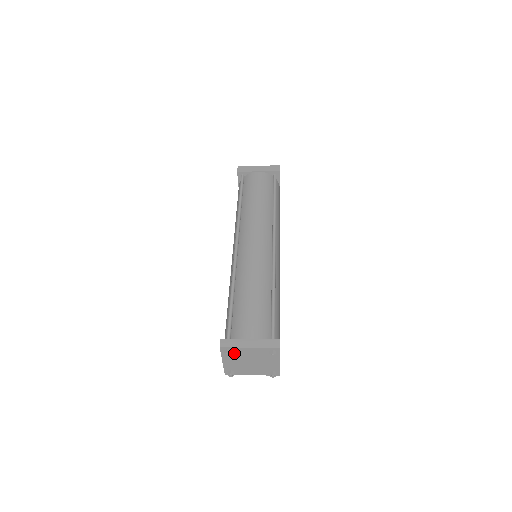
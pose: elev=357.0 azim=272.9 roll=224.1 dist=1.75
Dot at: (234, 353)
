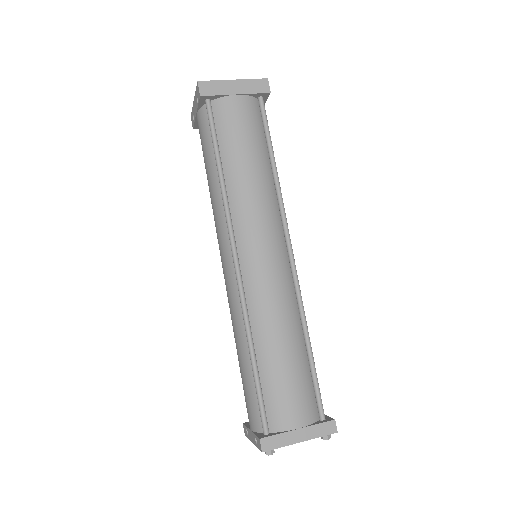
Dot at: occluded
